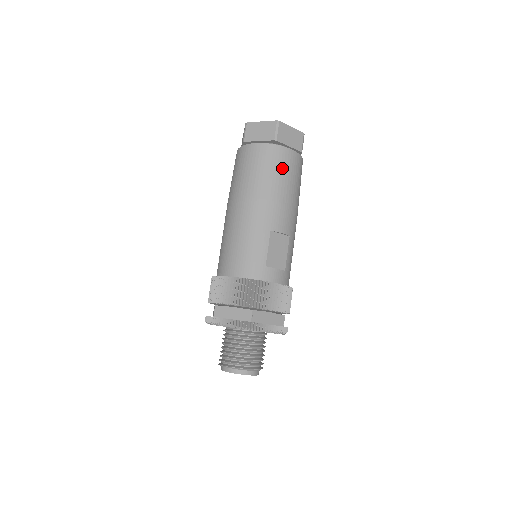
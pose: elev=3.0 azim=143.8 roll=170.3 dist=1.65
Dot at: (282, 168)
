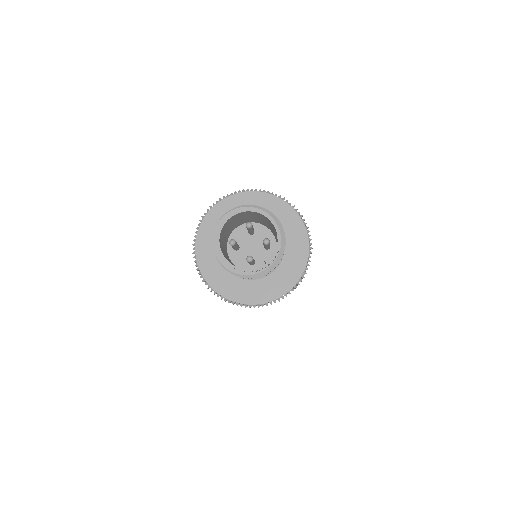
Dot at: occluded
